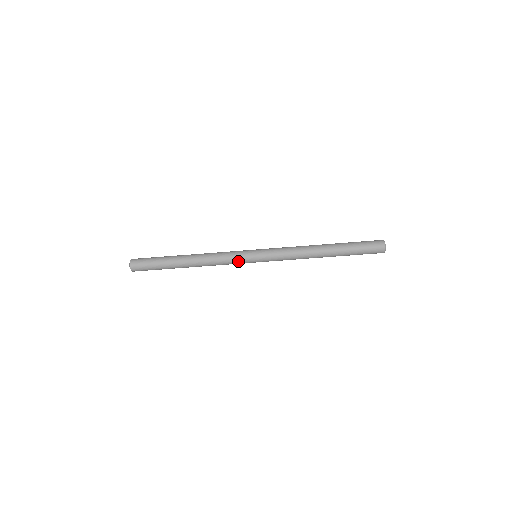
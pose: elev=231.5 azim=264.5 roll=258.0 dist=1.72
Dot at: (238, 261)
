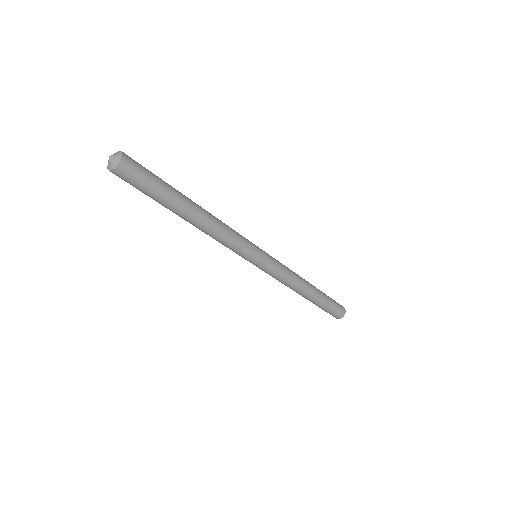
Dot at: (245, 248)
